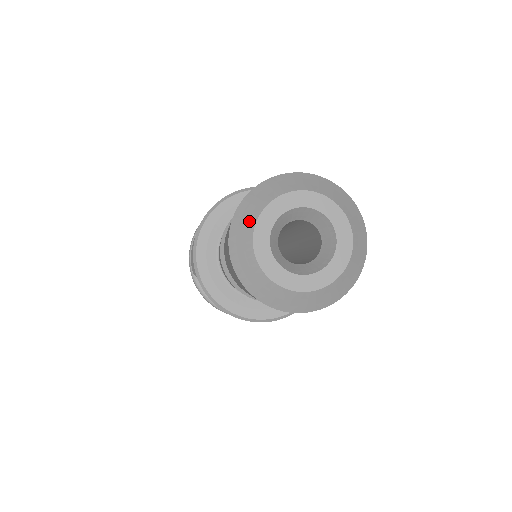
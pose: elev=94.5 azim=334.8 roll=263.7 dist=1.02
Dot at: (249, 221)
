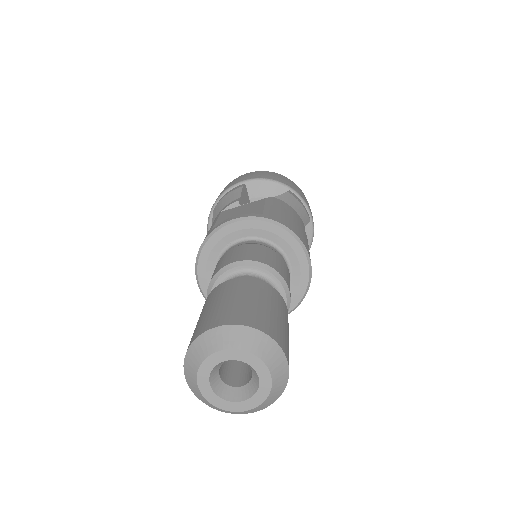
Dot at: (217, 344)
